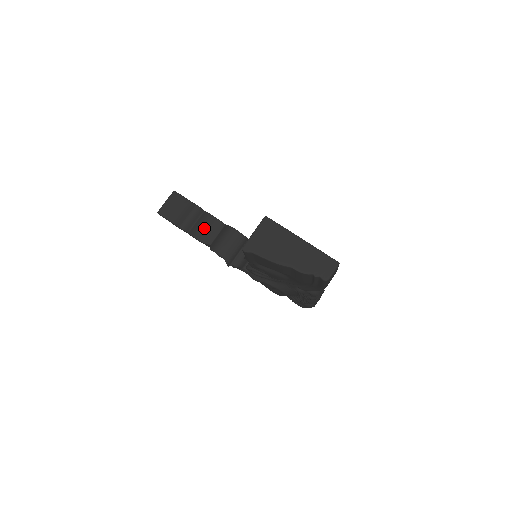
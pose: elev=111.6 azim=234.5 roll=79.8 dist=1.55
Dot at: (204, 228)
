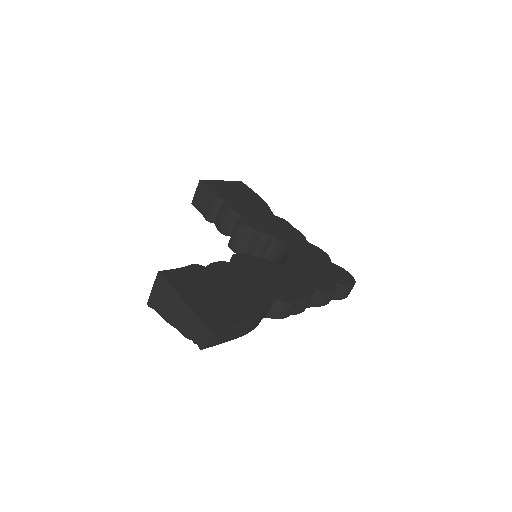
Dot at: (223, 220)
